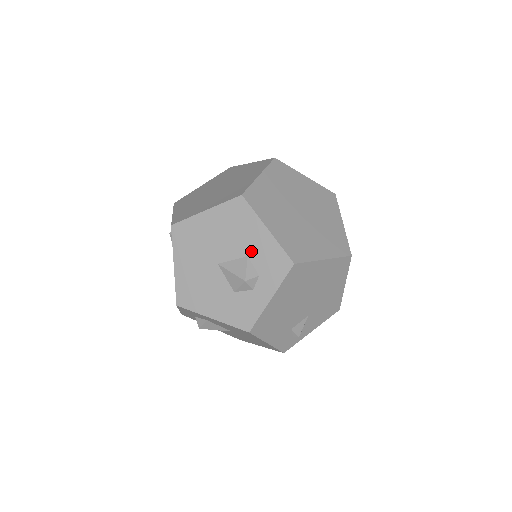
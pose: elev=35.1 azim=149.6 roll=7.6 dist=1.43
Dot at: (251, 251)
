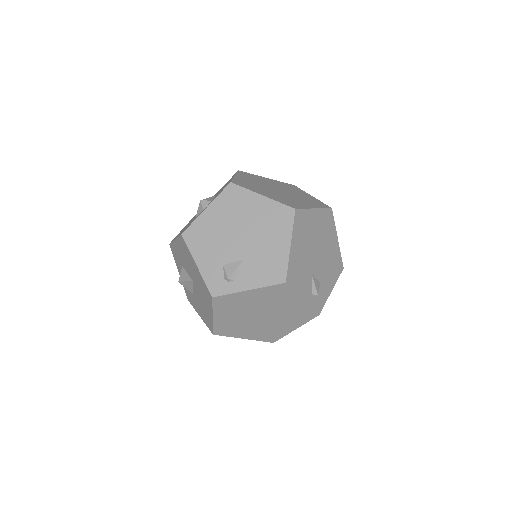
Dot at: occluded
